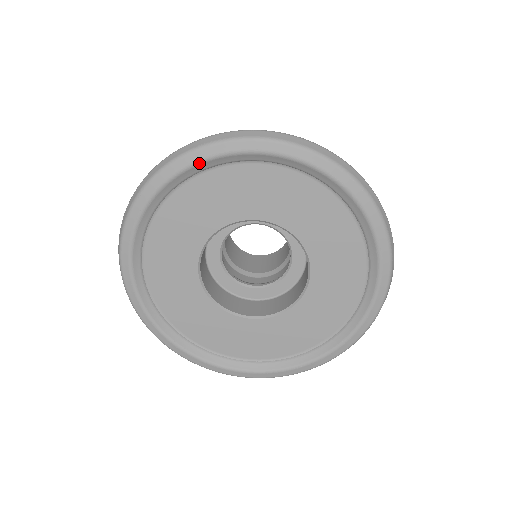
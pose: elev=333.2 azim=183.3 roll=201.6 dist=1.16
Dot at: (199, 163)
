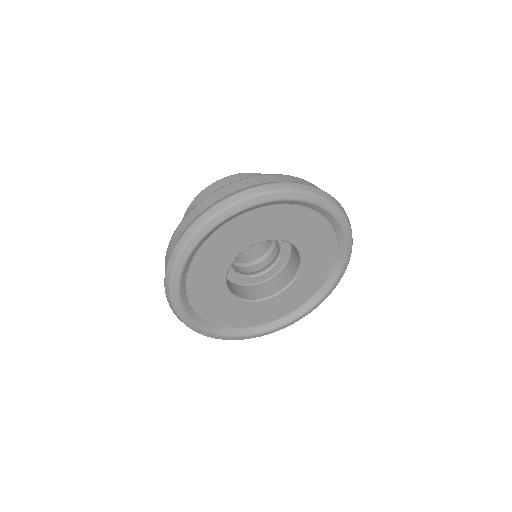
Dot at: (314, 204)
